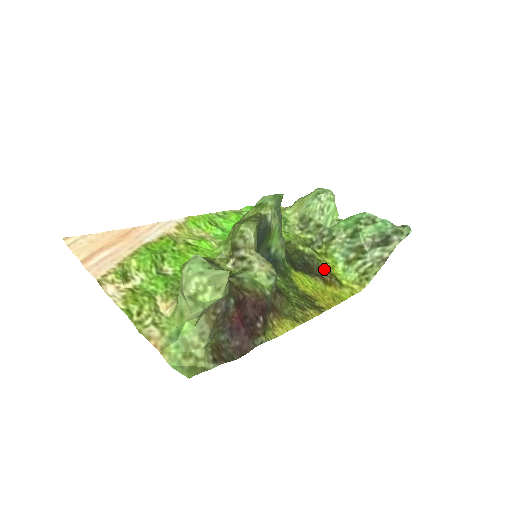
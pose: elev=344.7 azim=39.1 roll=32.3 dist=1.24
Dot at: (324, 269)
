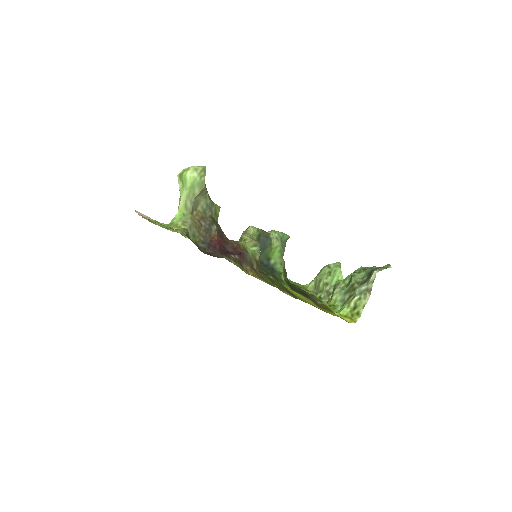
Dot at: (321, 303)
